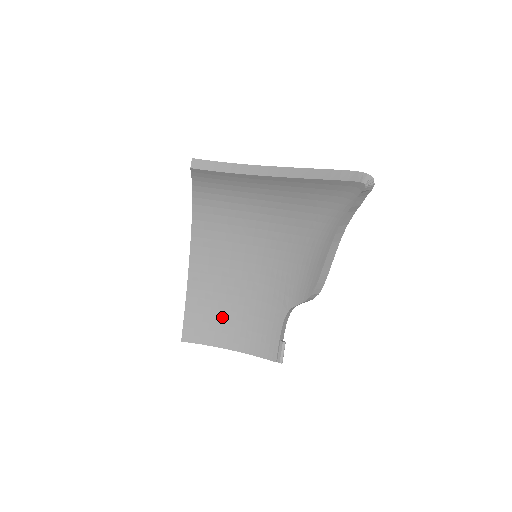
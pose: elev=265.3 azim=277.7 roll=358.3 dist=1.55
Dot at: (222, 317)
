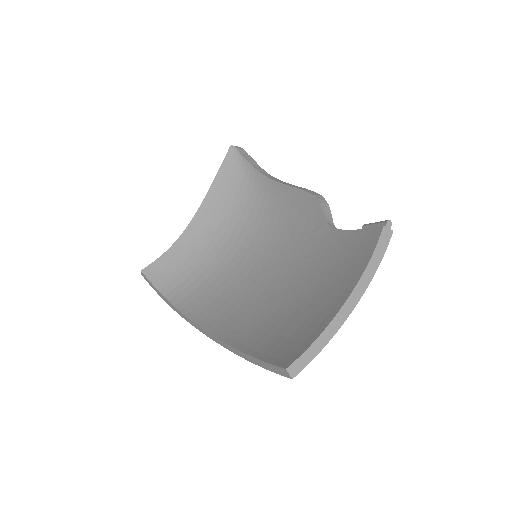
Dot at: (301, 313)
